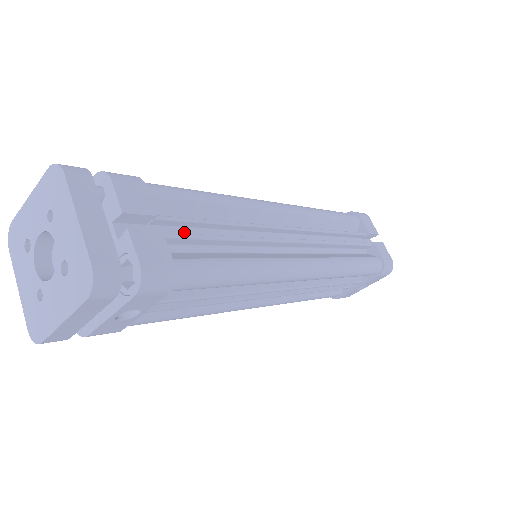
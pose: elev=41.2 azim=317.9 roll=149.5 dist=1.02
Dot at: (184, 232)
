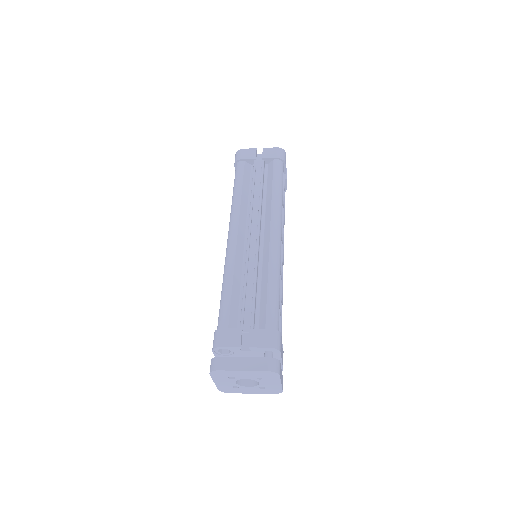
Dot at: occluded
